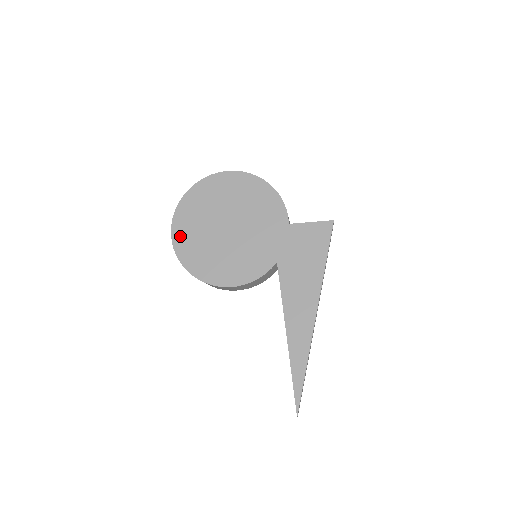
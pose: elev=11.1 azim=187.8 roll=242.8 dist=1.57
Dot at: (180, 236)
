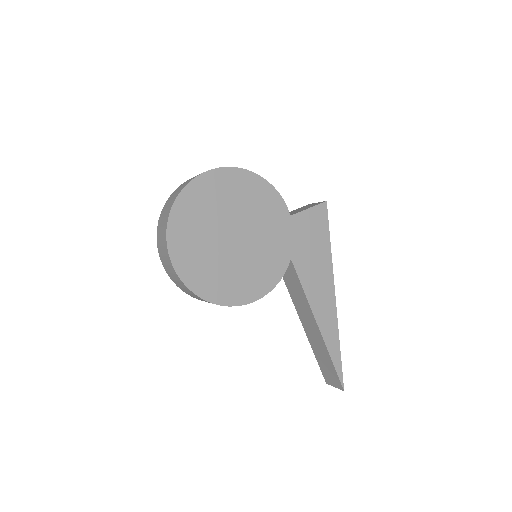
Dot at: (184, 264)
